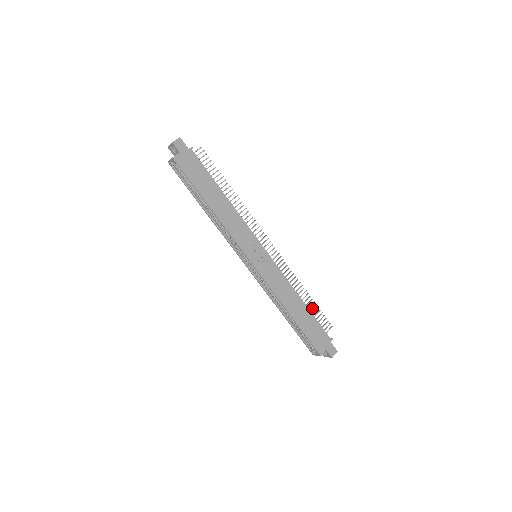
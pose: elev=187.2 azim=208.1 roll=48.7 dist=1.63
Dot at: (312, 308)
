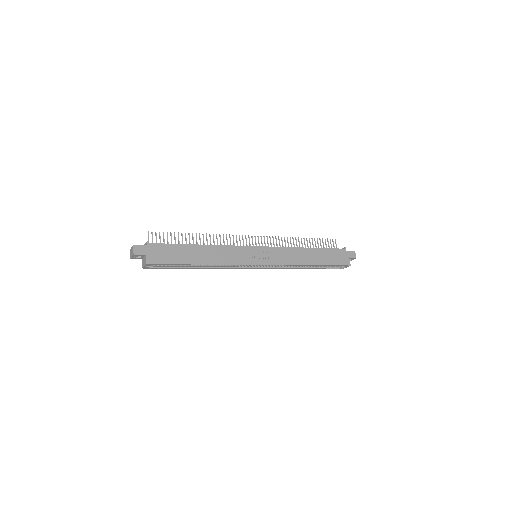
Dot at: (315, 244)
